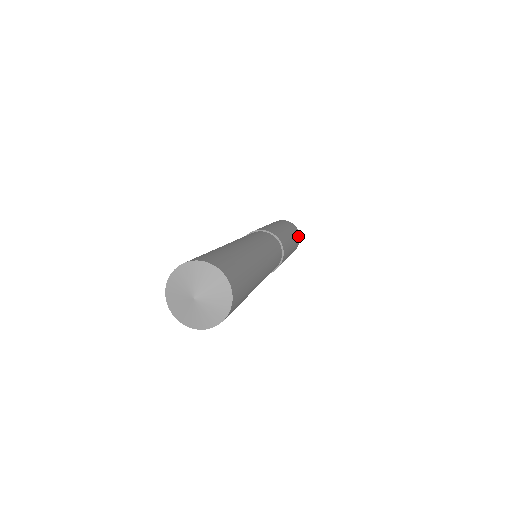
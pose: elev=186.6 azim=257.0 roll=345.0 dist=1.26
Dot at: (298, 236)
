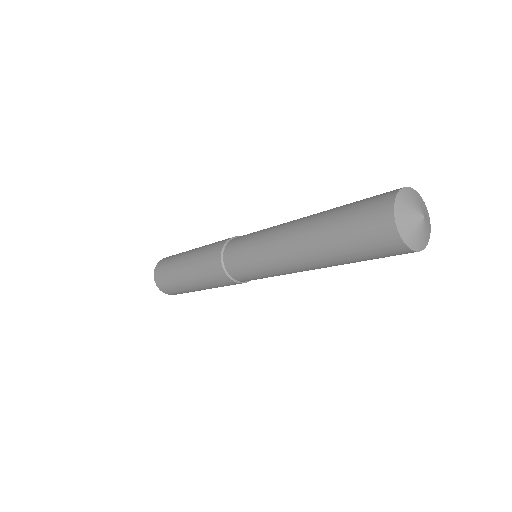
Dot at: occluded
